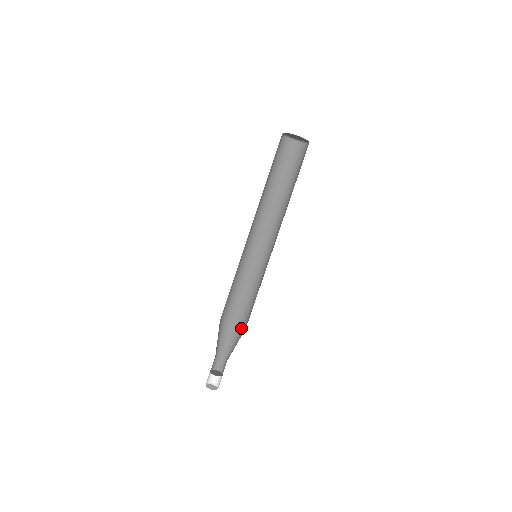
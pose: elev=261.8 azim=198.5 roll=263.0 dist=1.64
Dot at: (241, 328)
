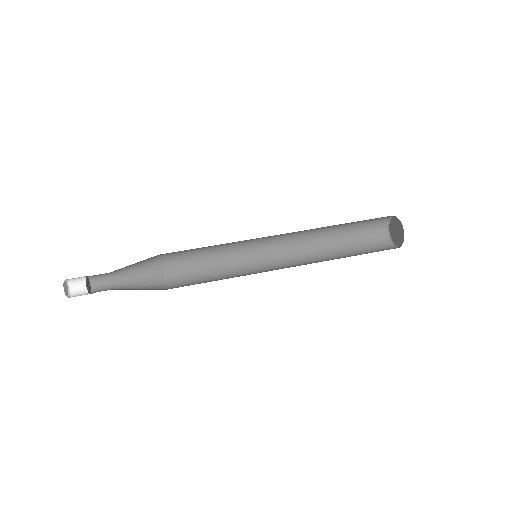
Dot at: (160, 289)
